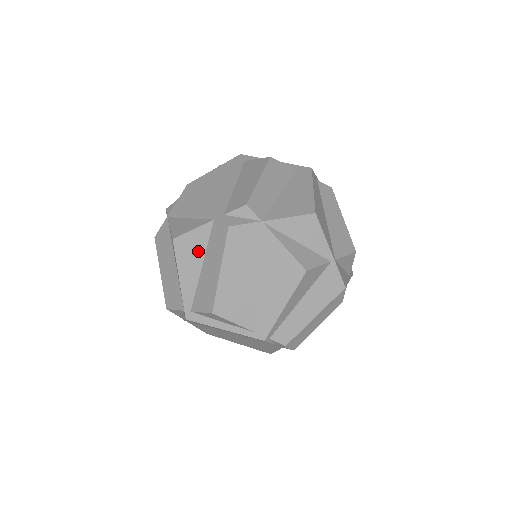
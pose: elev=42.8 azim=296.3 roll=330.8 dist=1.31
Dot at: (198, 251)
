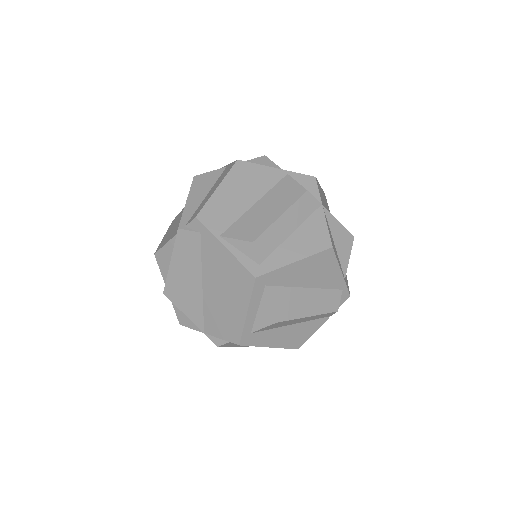
Dot at: occluded
